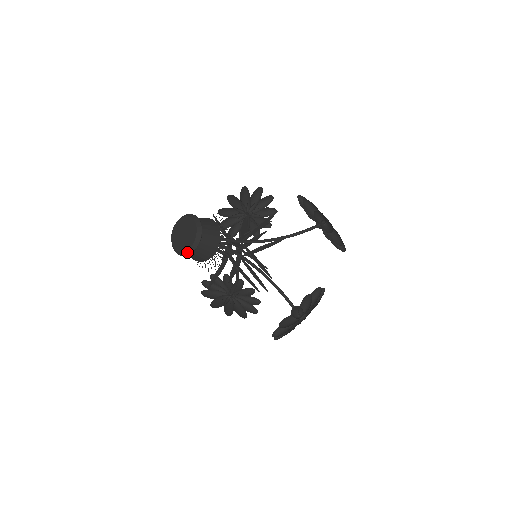
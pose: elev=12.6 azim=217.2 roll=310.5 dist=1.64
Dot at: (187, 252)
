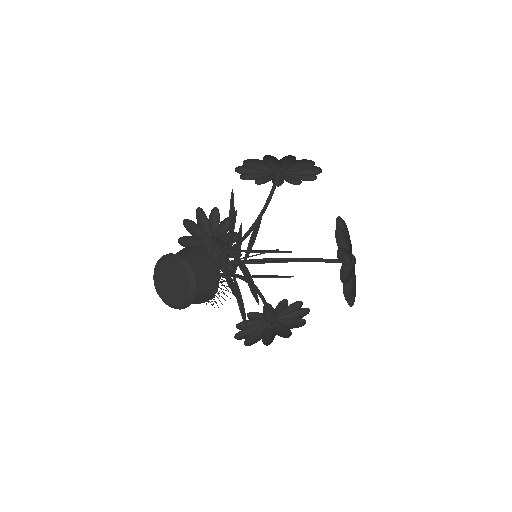
Dot at: (192, 293)
